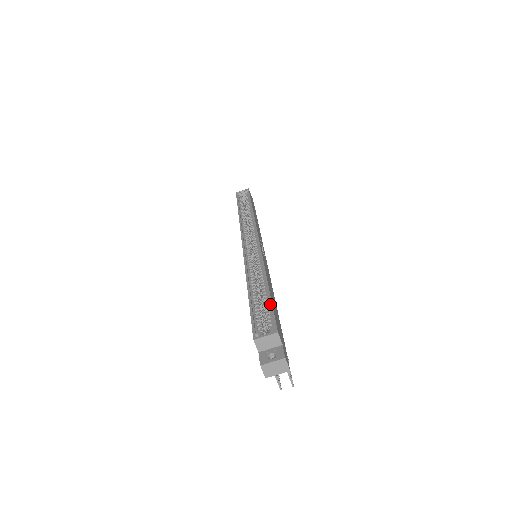
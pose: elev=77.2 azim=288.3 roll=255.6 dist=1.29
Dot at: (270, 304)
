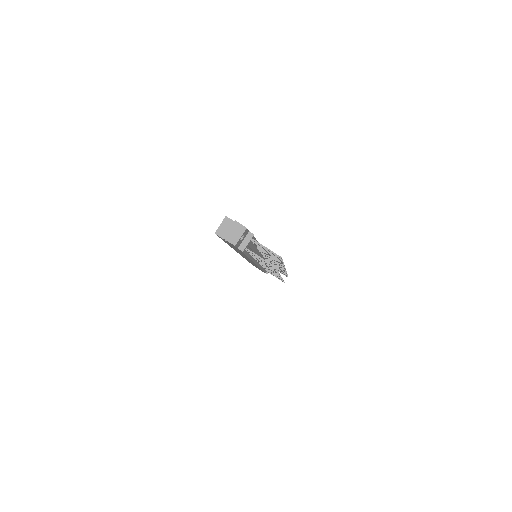
Dot at: occluded
